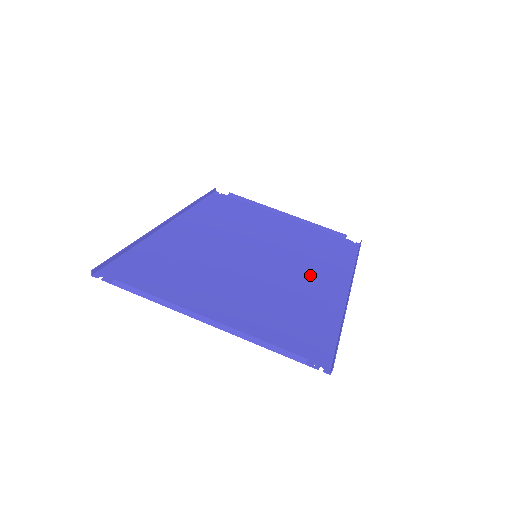
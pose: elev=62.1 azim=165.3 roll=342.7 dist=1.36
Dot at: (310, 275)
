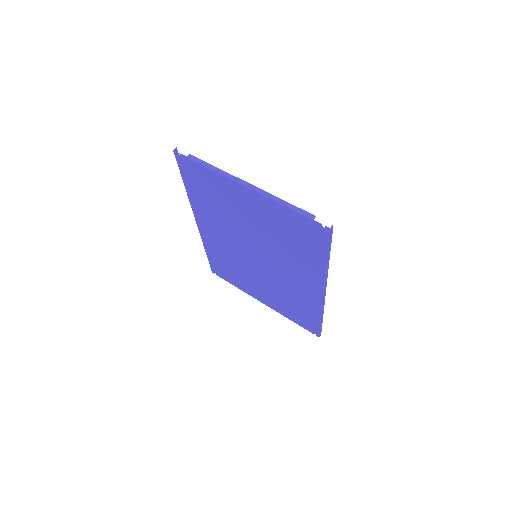
Dot at: (294, 278)
